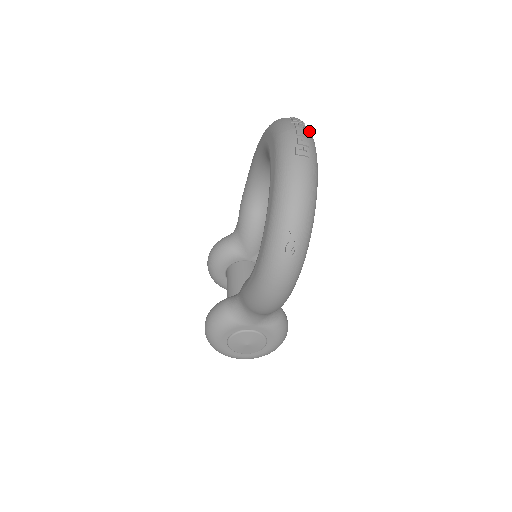
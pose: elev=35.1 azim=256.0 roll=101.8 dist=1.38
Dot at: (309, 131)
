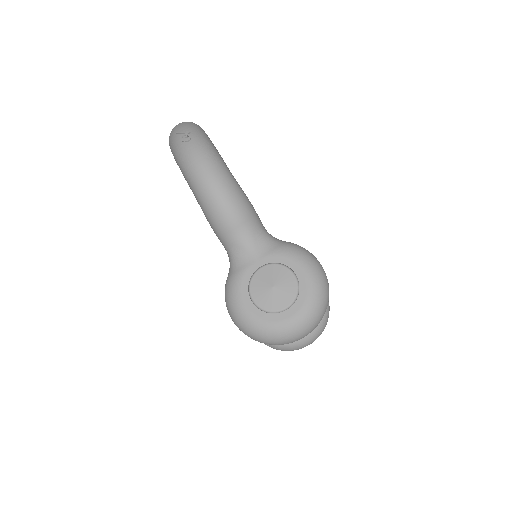
Dot at: occluded
